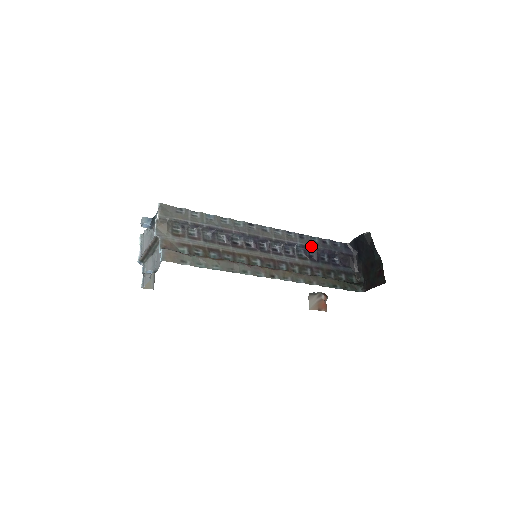
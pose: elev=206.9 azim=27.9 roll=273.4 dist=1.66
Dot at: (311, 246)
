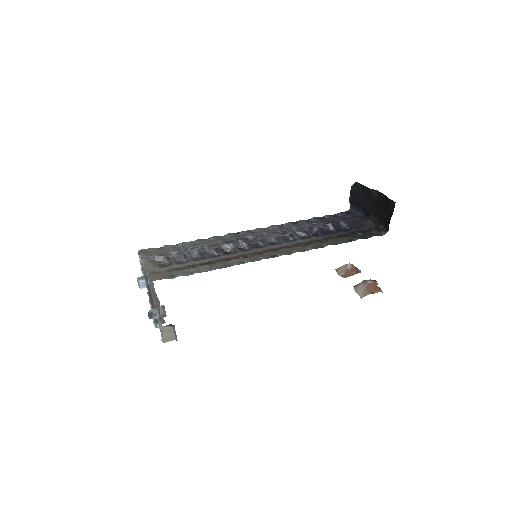
Dot at: (308, 225)
